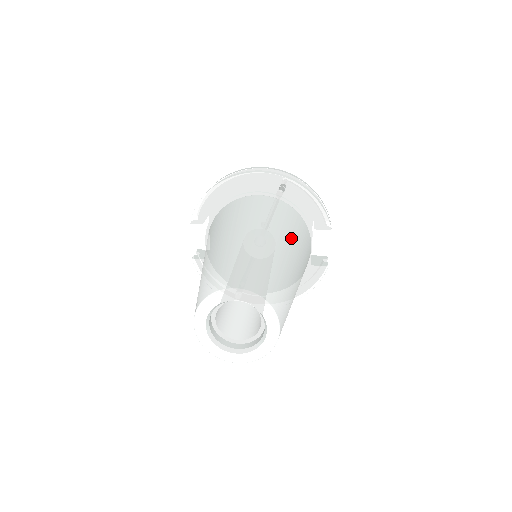
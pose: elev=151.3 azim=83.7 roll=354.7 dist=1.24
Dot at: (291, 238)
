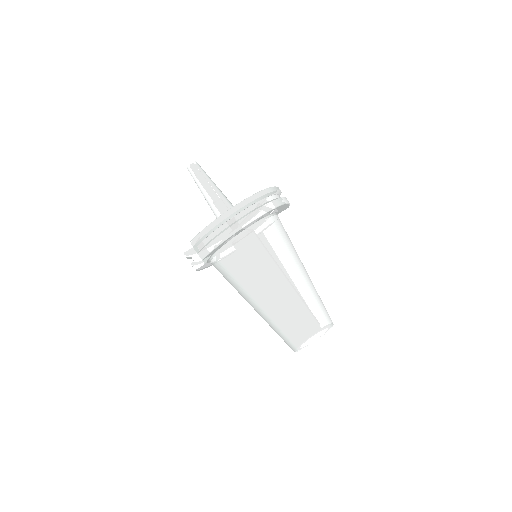
Dot at: (296, 253)
